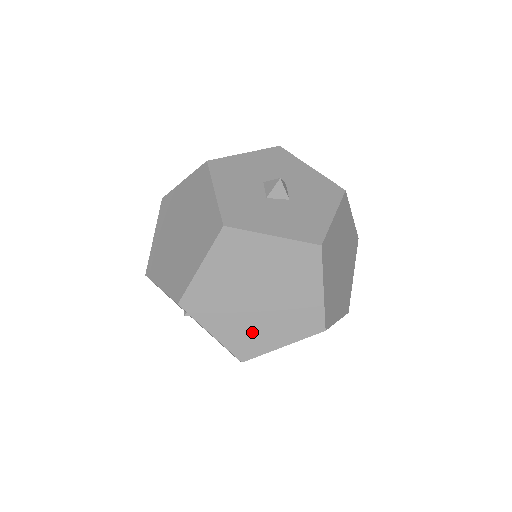
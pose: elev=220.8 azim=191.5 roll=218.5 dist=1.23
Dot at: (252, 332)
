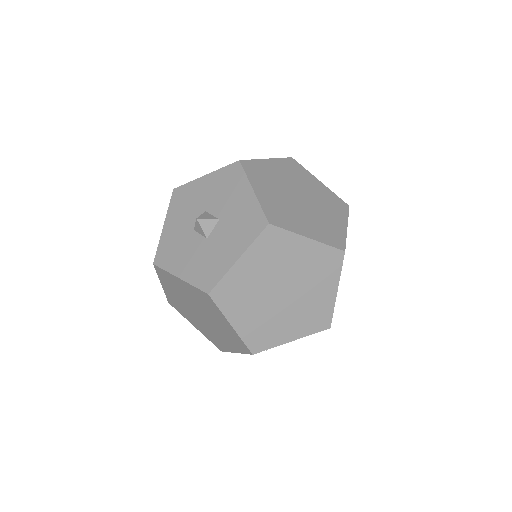
Dot at: (310, 310)
